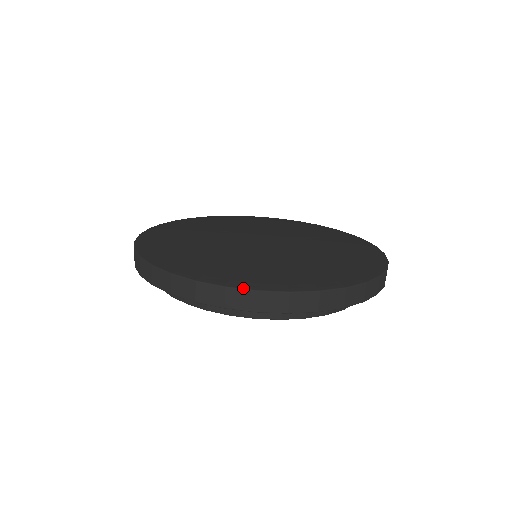
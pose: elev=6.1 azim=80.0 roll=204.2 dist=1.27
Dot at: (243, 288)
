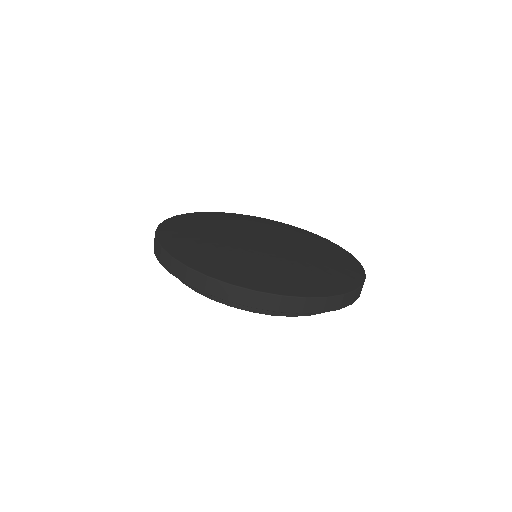
Dot at: (245, 287)
